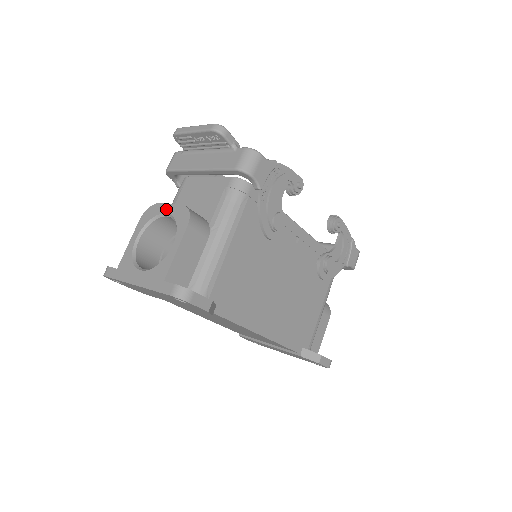
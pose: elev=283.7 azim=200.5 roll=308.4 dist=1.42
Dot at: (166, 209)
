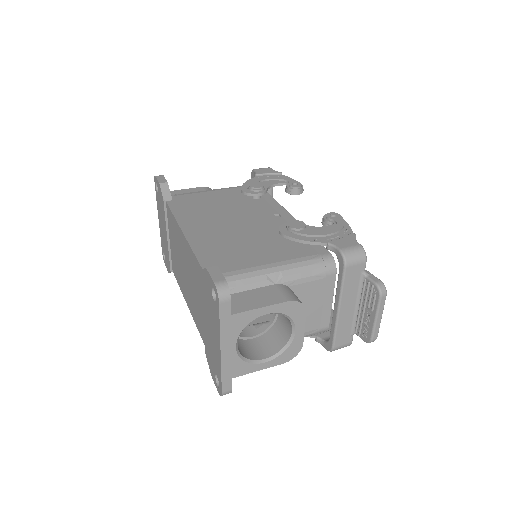
Dot at: occluded
